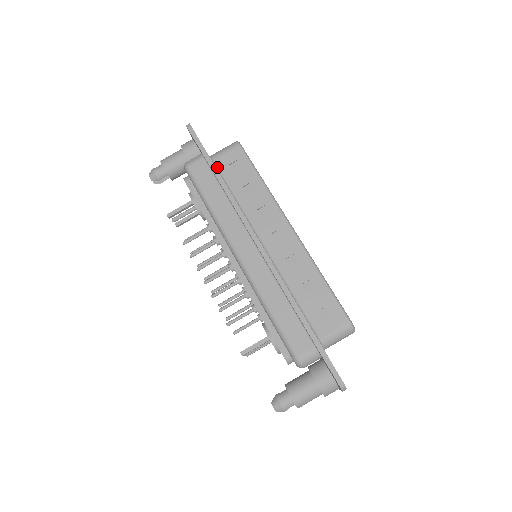
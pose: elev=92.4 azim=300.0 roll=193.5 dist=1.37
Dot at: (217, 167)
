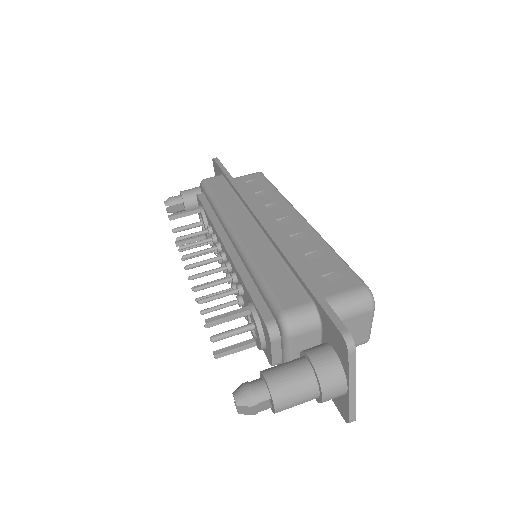
Dot at: occluded
